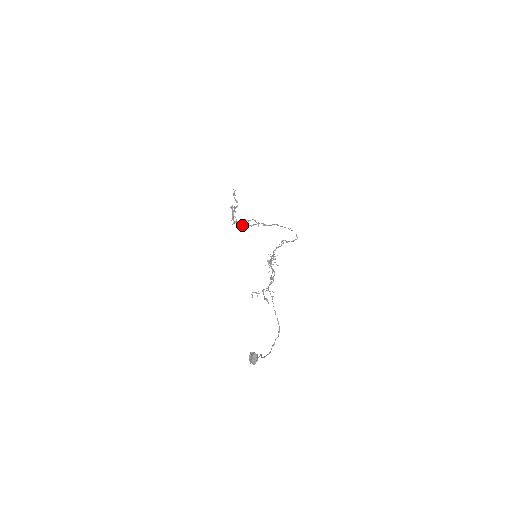
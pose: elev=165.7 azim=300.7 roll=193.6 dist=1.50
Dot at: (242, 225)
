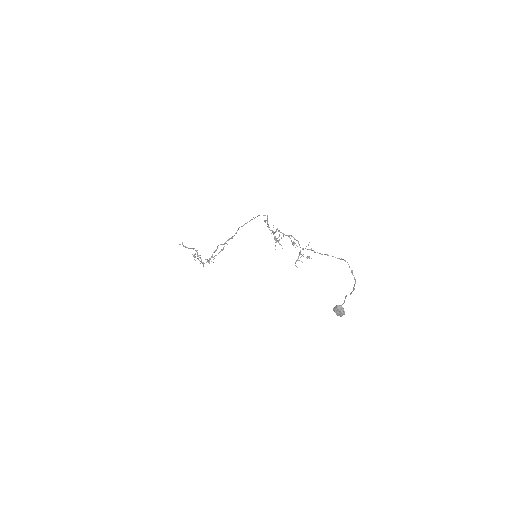
Dot at: occluded
